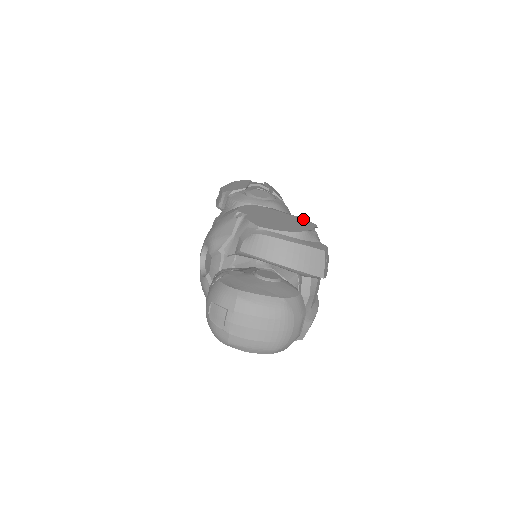
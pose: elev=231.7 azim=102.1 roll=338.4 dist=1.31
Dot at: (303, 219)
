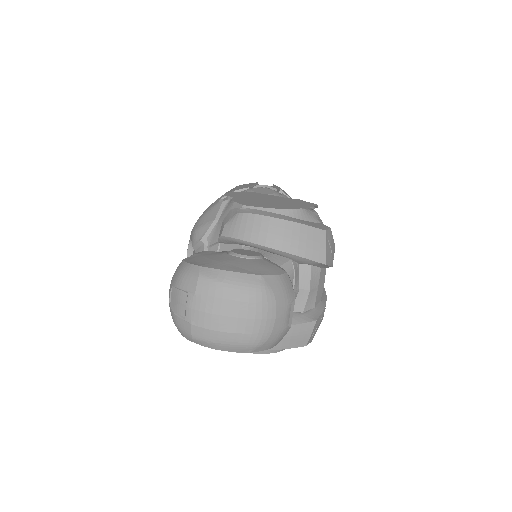
Dot at: (302, 201)
